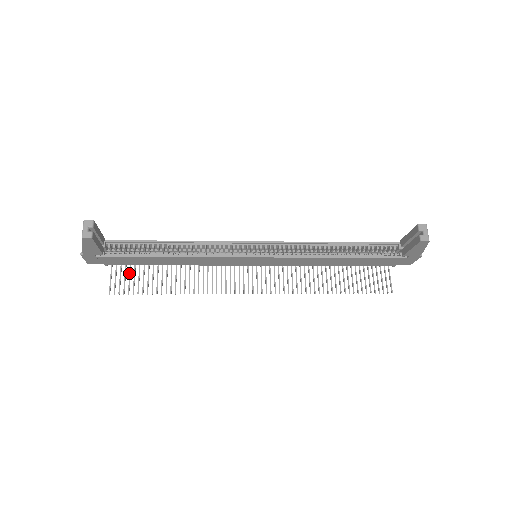
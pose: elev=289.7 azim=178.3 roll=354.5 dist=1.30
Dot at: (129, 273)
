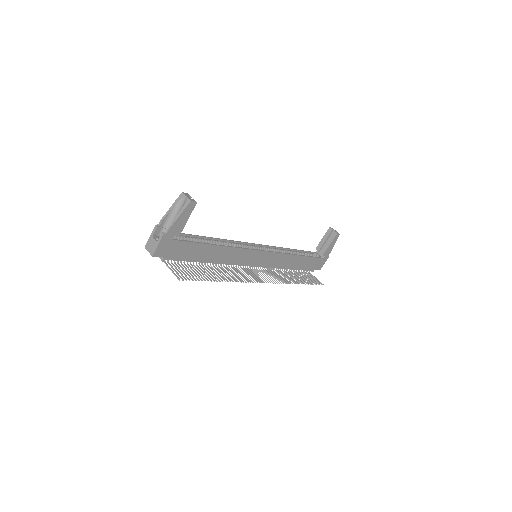
Dot at: (182, 268)
